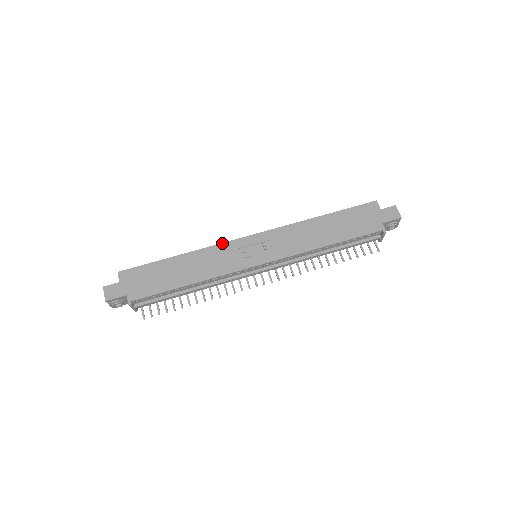
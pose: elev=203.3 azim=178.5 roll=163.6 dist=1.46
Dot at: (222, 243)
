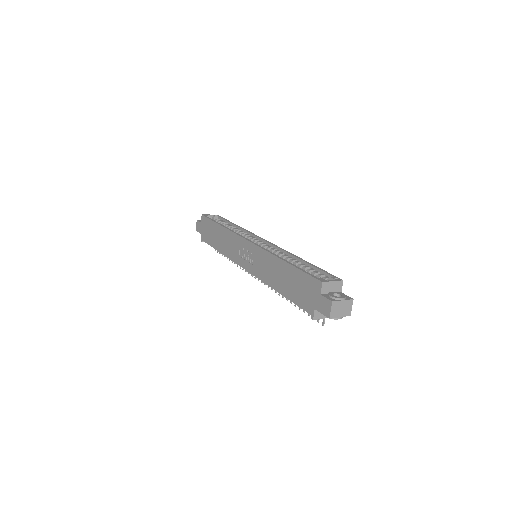
Dot at: (236, 234)
